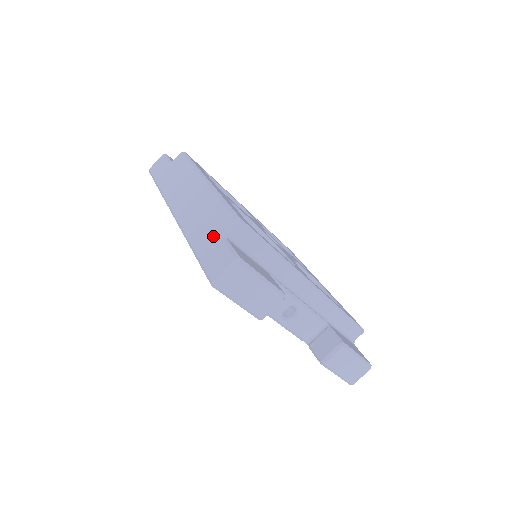
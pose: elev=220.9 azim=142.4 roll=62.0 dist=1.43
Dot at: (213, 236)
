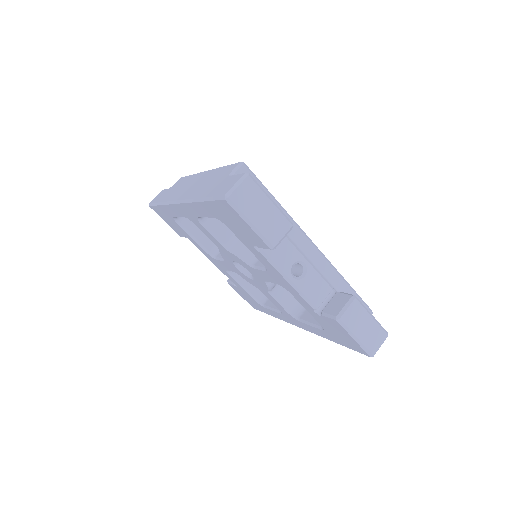
Dot at: (220, 181)
